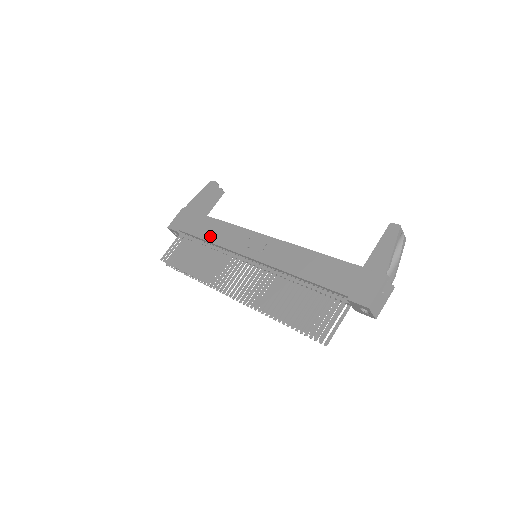
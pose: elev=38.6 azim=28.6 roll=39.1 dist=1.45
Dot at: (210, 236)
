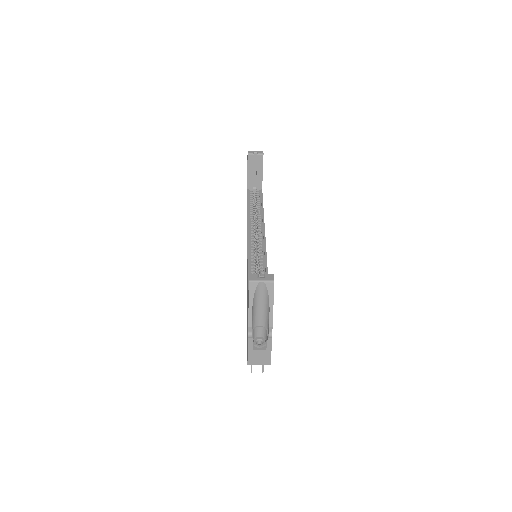
Dot at: occluded
